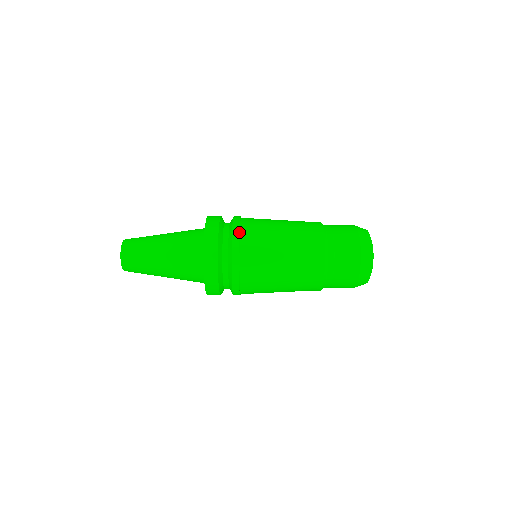
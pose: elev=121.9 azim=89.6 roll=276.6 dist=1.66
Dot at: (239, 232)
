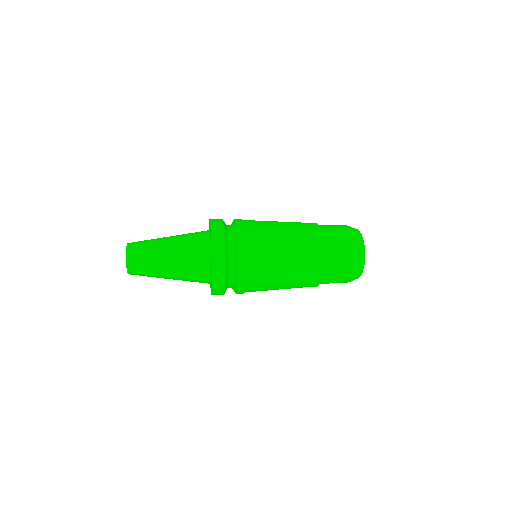
Dot at: (243, 226)
